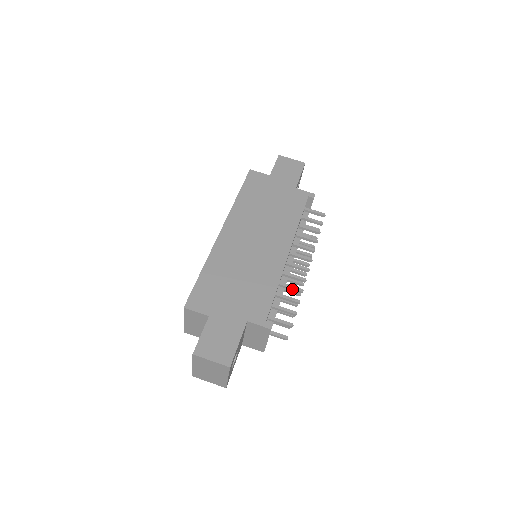
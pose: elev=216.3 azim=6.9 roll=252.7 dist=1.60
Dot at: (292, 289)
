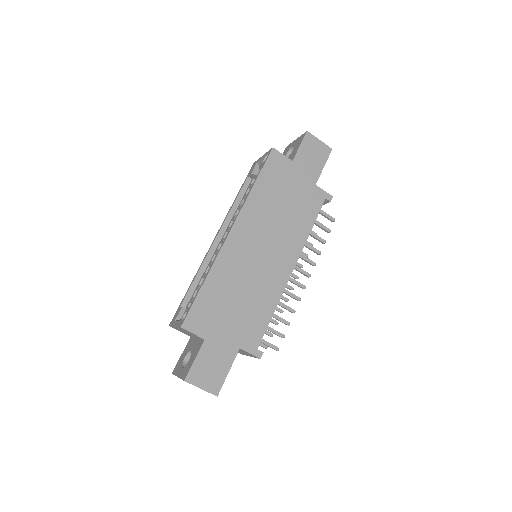
Dot at: (285, 308)
